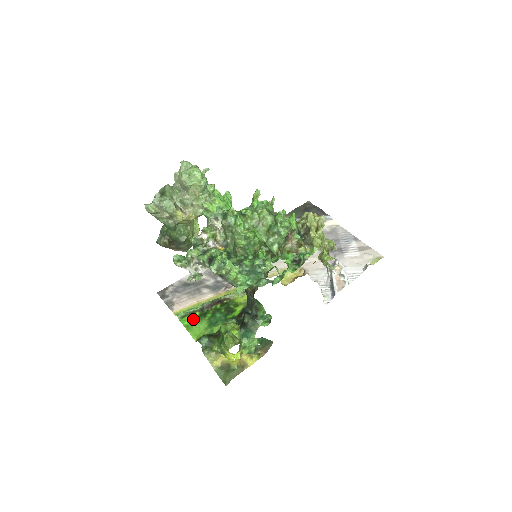
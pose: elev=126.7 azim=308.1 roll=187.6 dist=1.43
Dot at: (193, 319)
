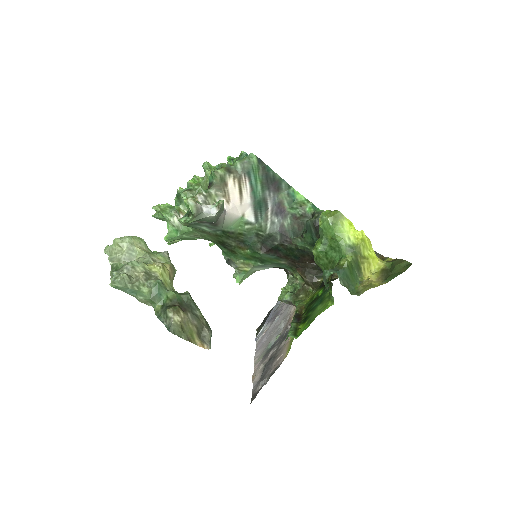
Dot at: (304, 325)
